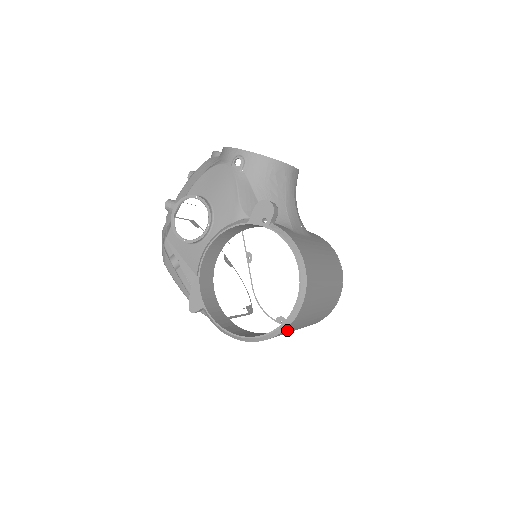
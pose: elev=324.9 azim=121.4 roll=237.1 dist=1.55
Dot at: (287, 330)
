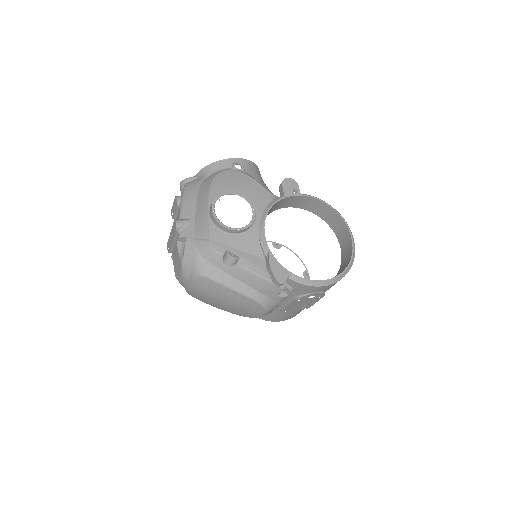
Dot at: occluded
